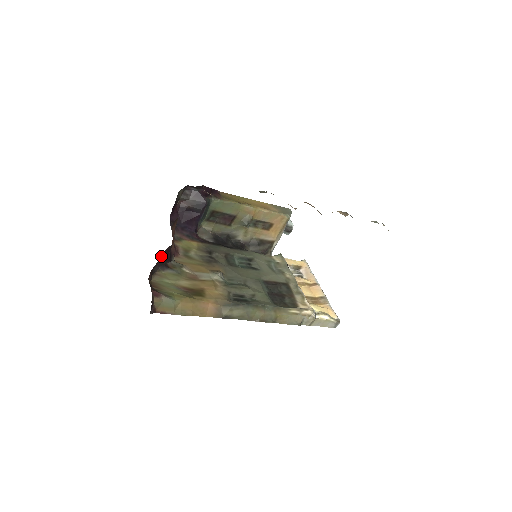
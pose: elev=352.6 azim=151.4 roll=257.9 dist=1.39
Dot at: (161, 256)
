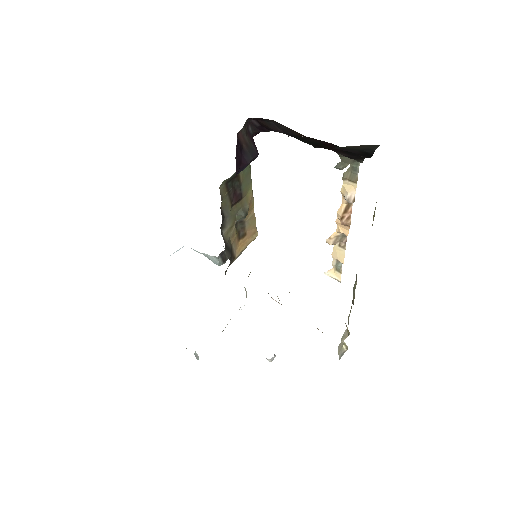
Dot at: occluded
